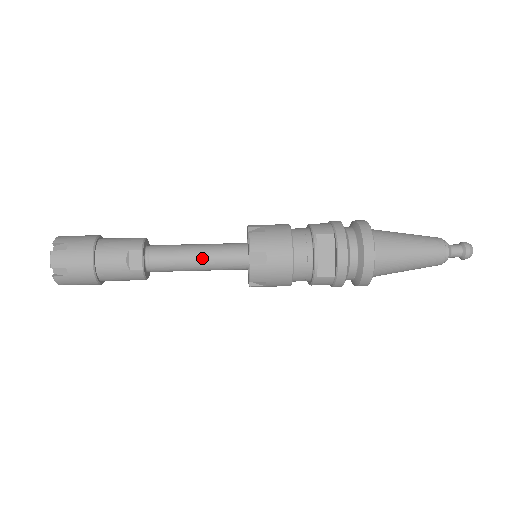
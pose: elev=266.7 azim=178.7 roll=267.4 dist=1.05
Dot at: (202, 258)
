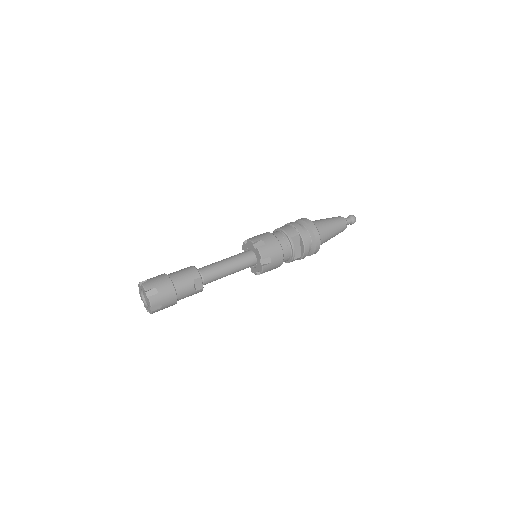
Dot at: (232, 269)
